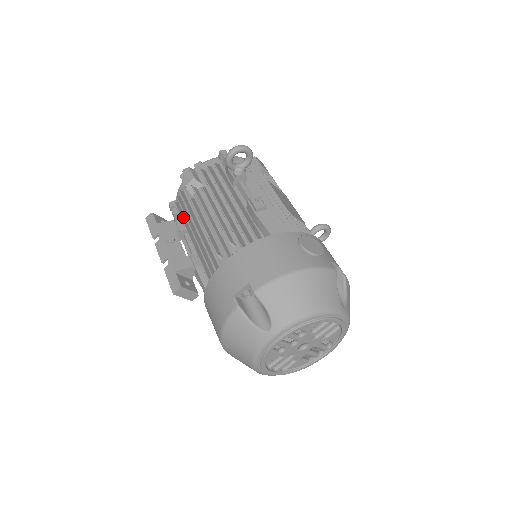
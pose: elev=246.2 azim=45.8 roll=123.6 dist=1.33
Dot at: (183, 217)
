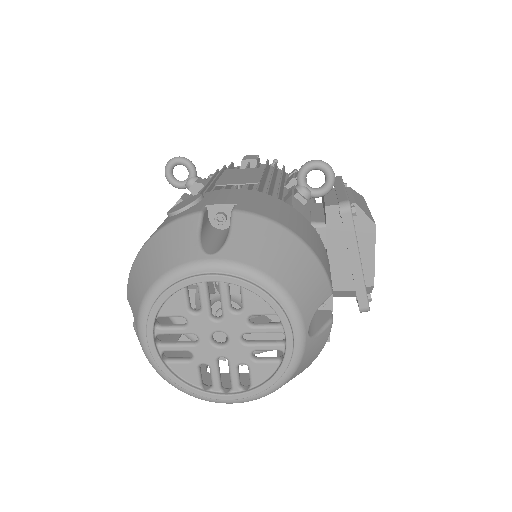
Dot at: occluded
